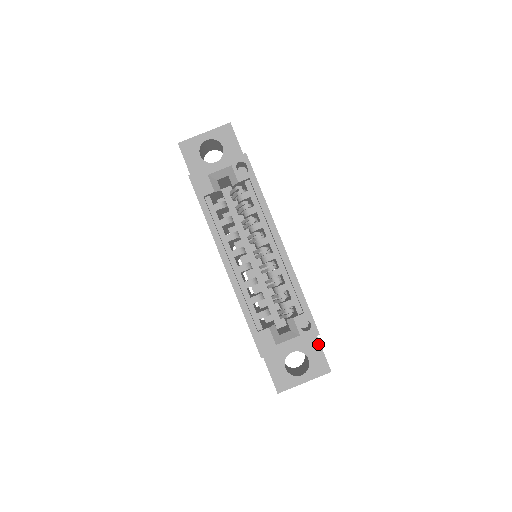
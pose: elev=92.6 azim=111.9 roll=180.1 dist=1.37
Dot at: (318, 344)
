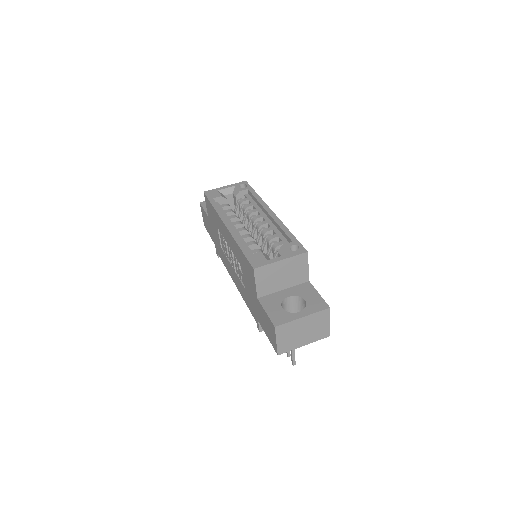
Dot at: (314, 290)
